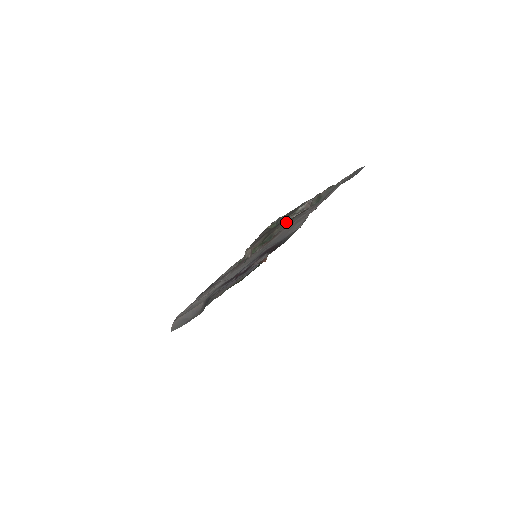
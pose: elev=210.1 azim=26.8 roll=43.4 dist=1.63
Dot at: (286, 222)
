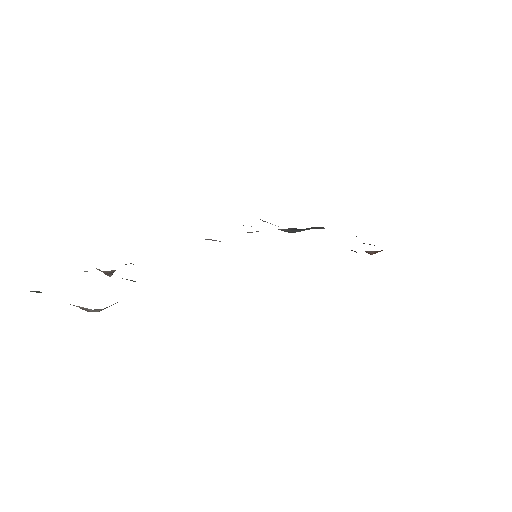
Dot at: occluded
